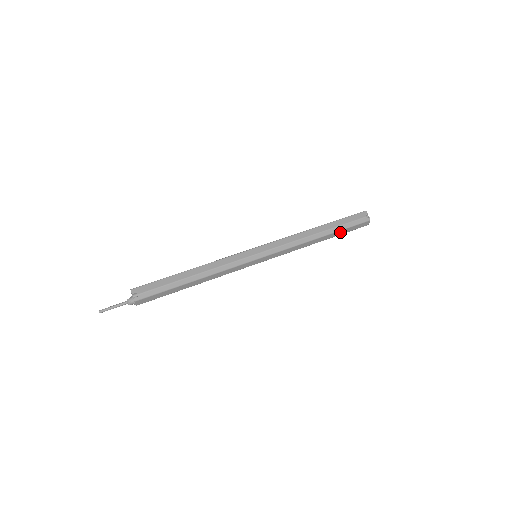
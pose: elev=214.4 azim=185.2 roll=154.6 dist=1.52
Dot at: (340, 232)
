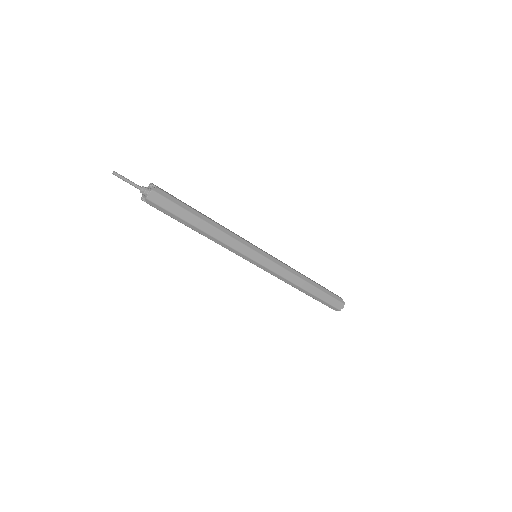
Dot at: (322, 294)
